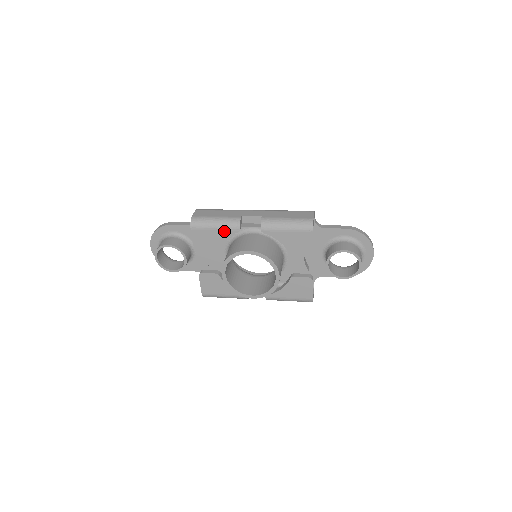
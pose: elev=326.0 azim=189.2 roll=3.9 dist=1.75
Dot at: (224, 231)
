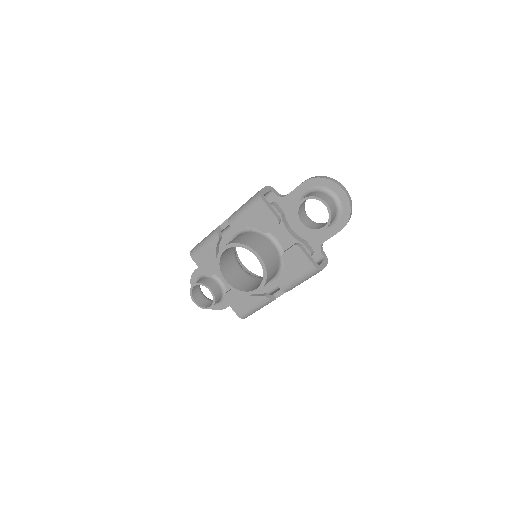
Dot at: (211, 245)
